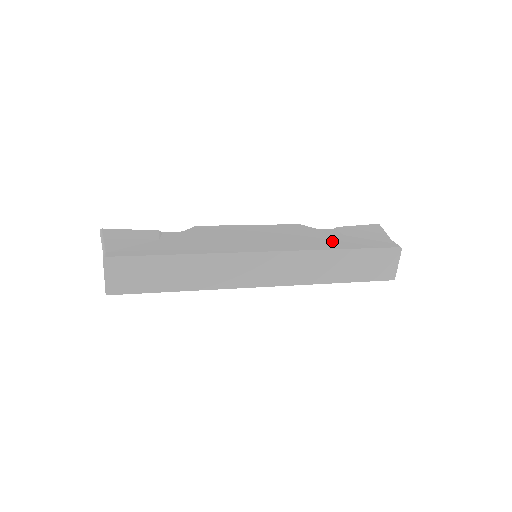
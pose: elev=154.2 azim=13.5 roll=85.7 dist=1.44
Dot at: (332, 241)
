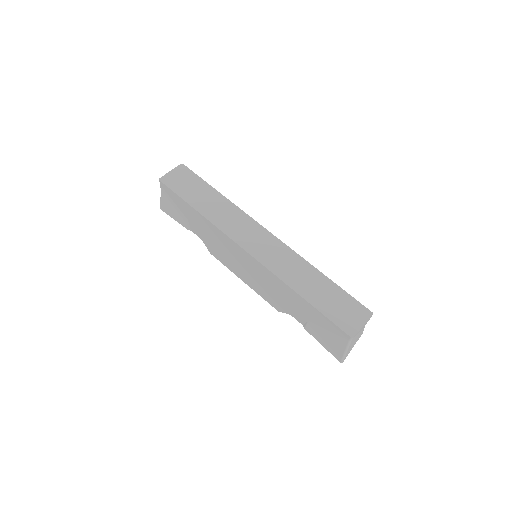
Dot at: occluded
